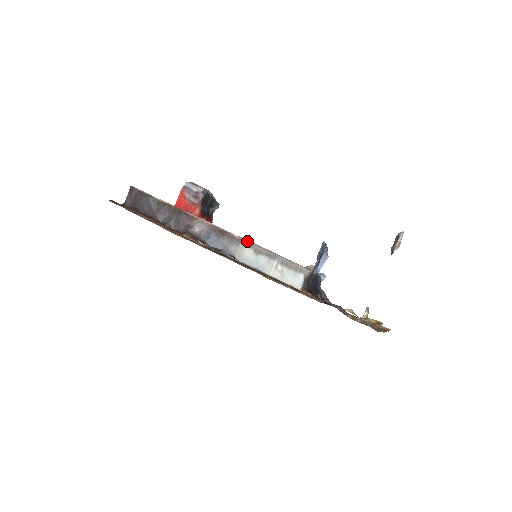
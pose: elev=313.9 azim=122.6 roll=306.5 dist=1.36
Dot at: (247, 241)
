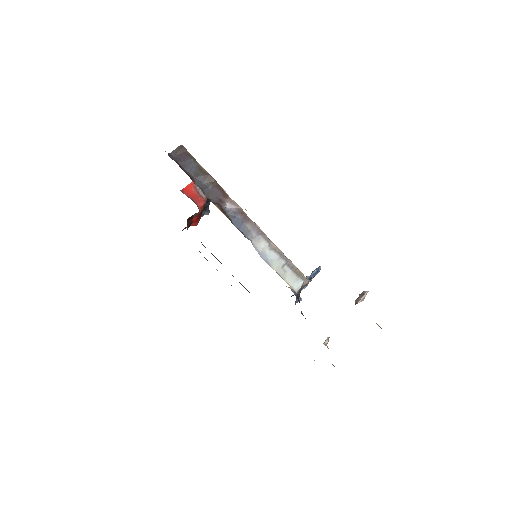
Dot at: (266, 235)
